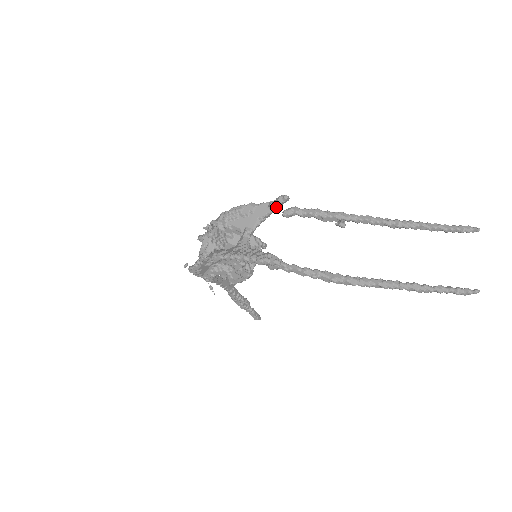
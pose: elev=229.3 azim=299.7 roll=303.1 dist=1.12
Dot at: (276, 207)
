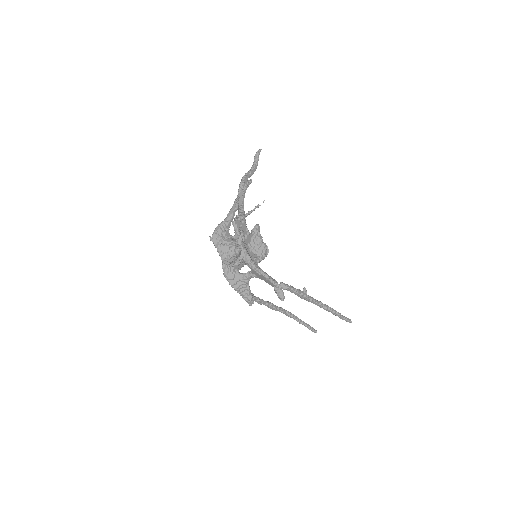
Dot at: (276, 292)
